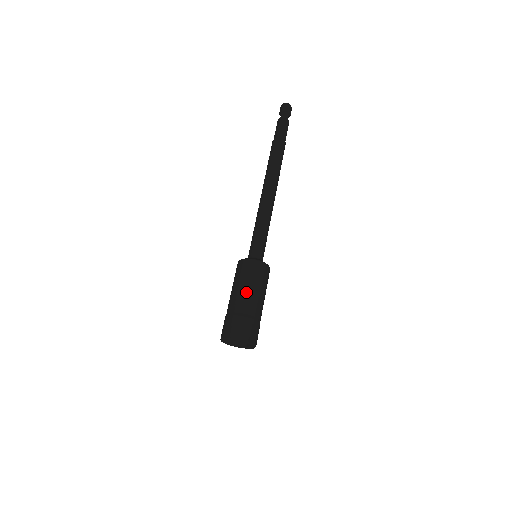
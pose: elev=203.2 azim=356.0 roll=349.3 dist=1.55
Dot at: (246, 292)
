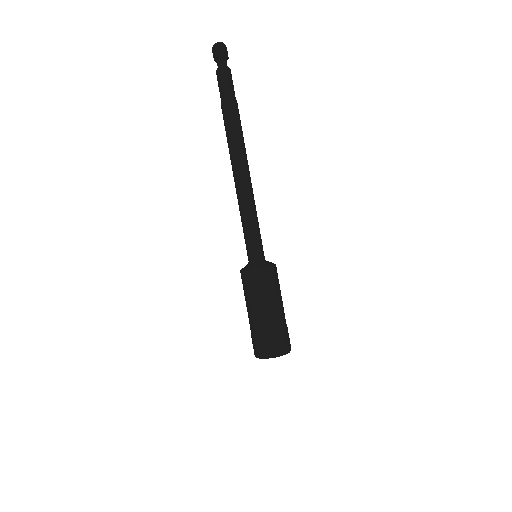
Dot at: (249, 308)
